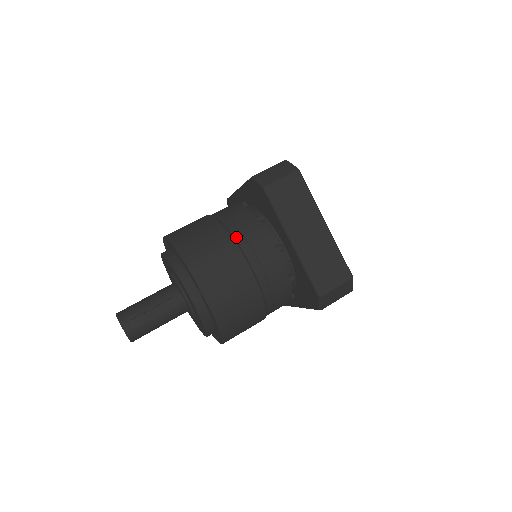
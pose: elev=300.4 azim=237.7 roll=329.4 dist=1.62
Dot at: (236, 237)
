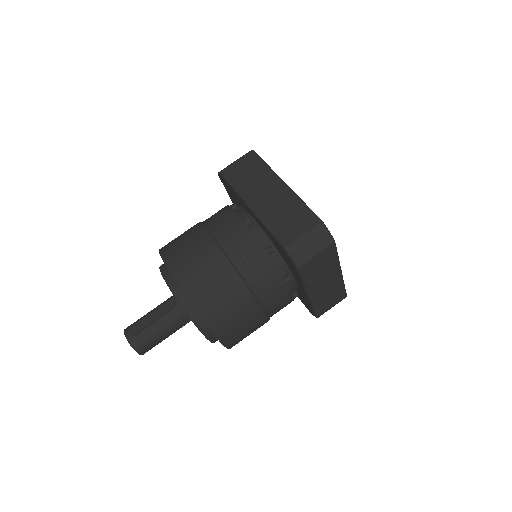
Dot at: (207, 224)
